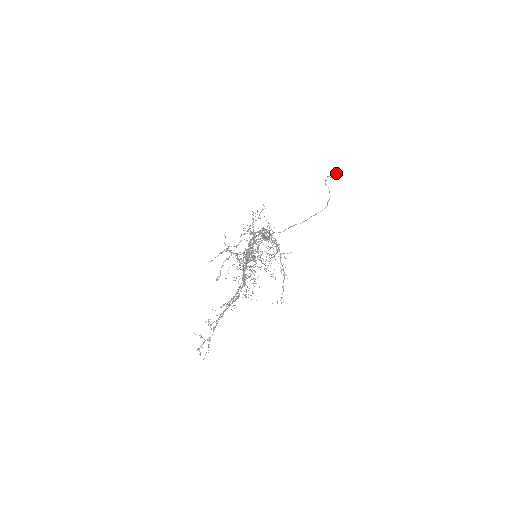
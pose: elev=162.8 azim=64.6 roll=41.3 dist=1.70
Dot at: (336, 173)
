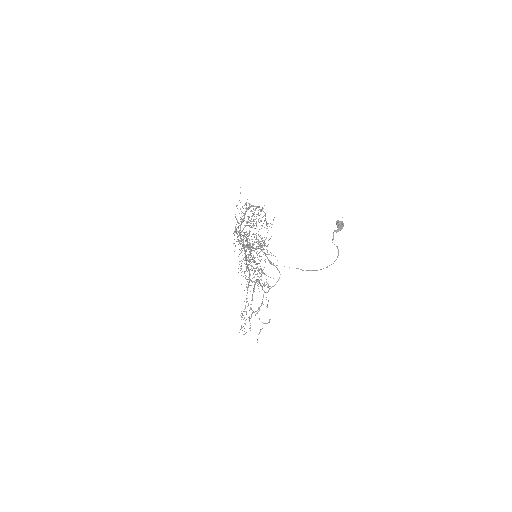
Dot at: (340, 225)
